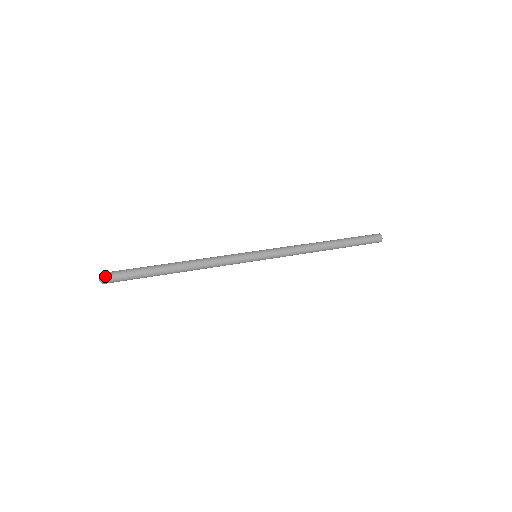
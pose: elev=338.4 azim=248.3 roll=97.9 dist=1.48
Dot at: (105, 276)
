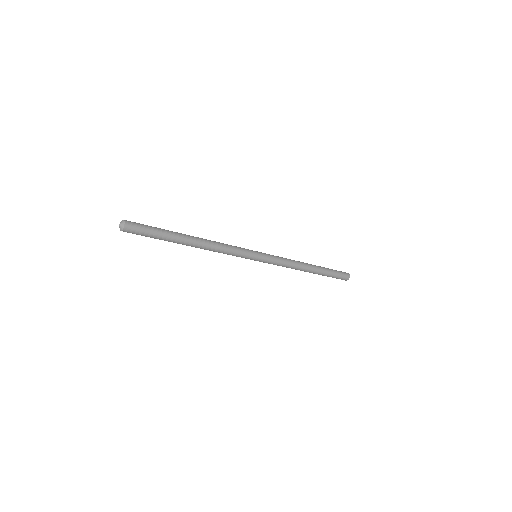
Dot at: (128, 223)
